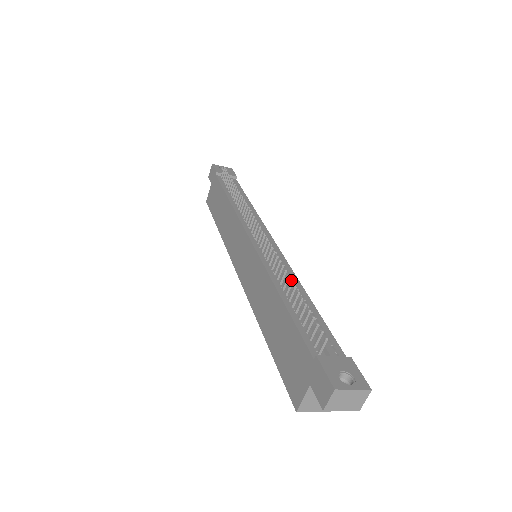
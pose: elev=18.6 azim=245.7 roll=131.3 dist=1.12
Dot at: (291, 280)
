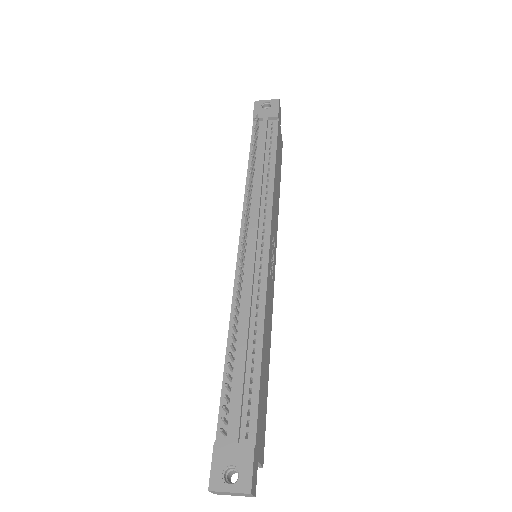
Dot at: (231, 333)
